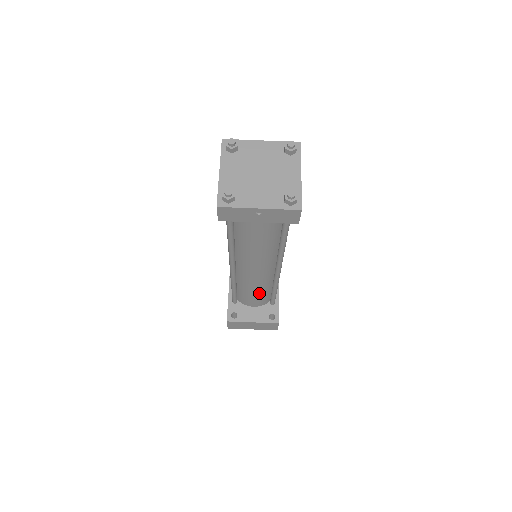
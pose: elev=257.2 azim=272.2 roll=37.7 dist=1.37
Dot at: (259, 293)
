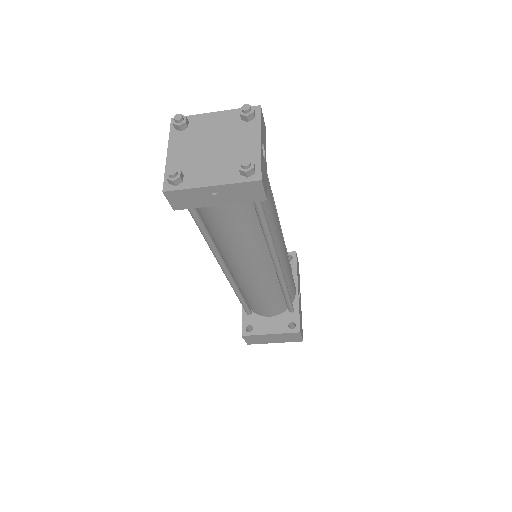
Dot at: (268, 299)
